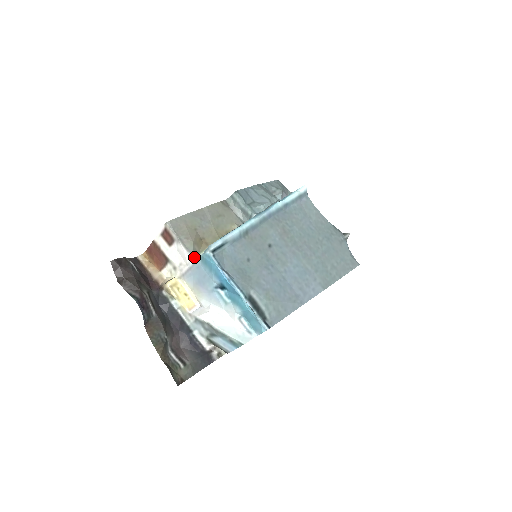
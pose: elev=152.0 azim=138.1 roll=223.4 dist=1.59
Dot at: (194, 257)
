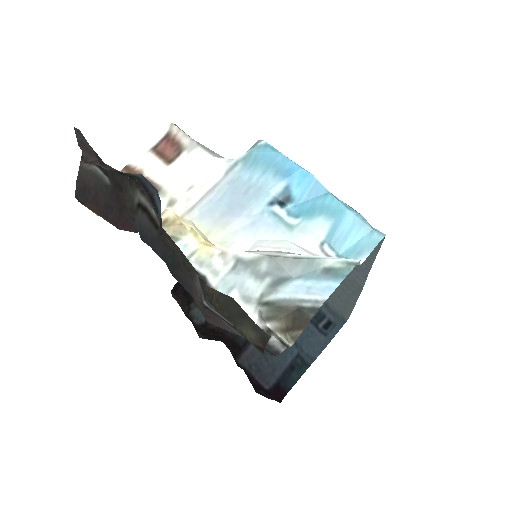
Dot at: (230, 159)
